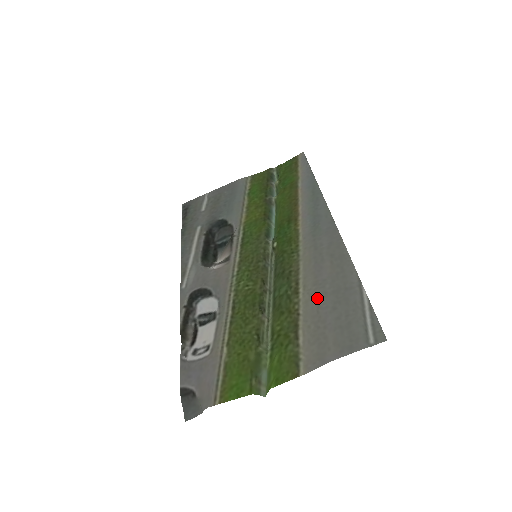
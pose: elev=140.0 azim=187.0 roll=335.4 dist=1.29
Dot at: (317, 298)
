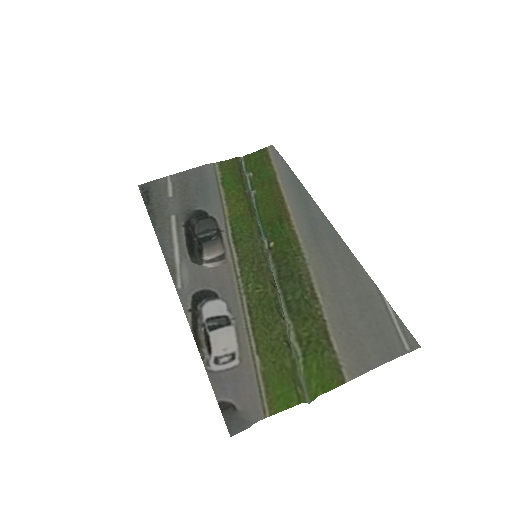
Dot at: (341, 305)
